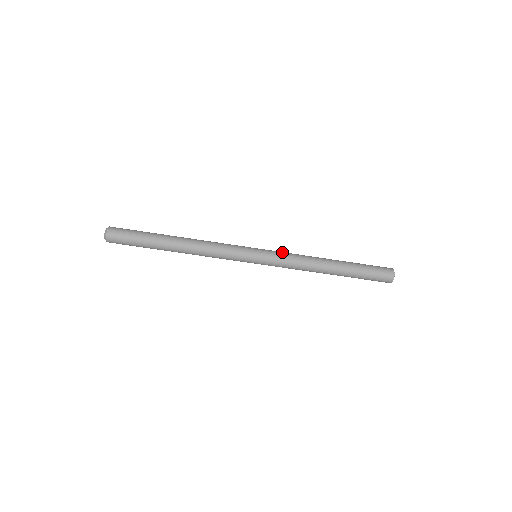
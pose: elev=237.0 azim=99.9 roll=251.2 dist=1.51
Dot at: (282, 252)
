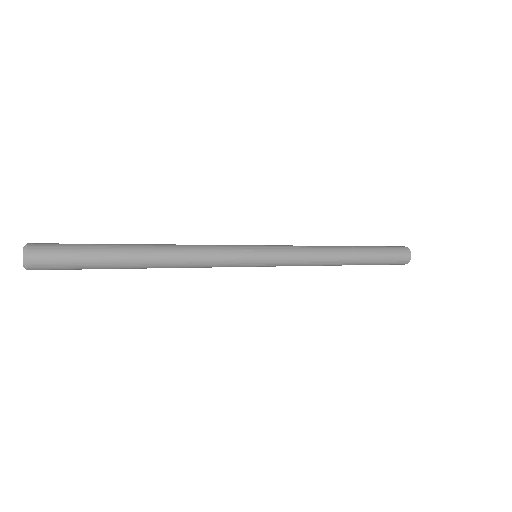
Dot at: (292, 260)
